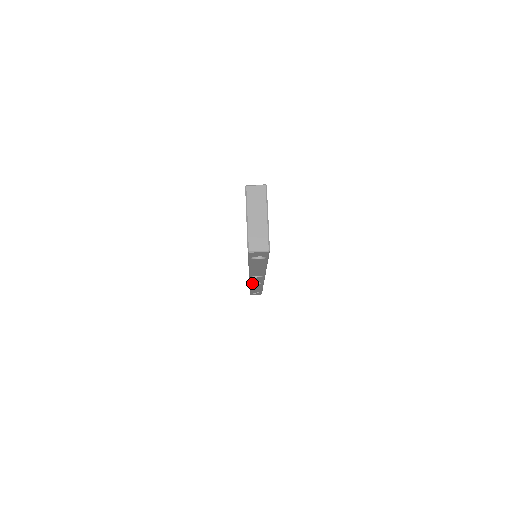
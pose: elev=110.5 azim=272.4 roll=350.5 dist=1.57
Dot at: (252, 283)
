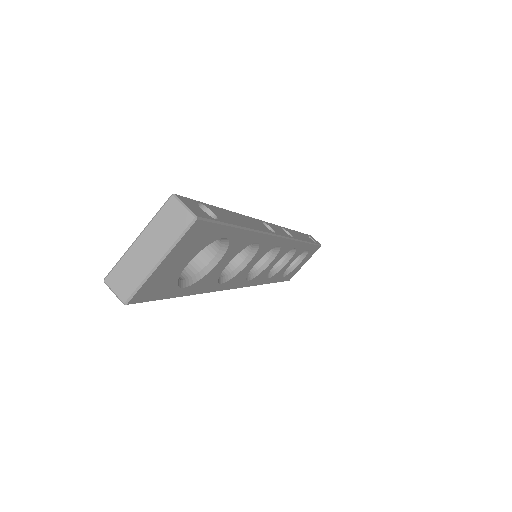
Dot at: occluded
